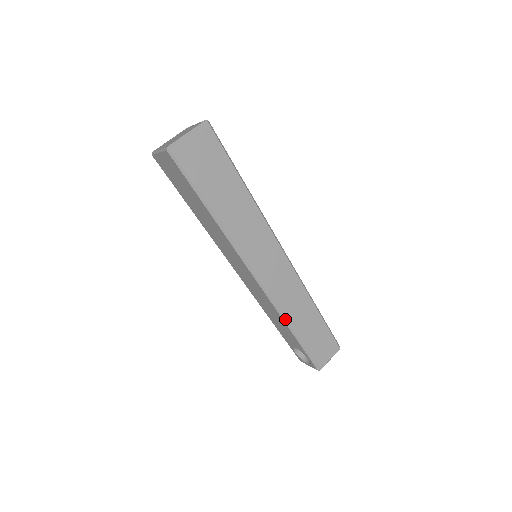
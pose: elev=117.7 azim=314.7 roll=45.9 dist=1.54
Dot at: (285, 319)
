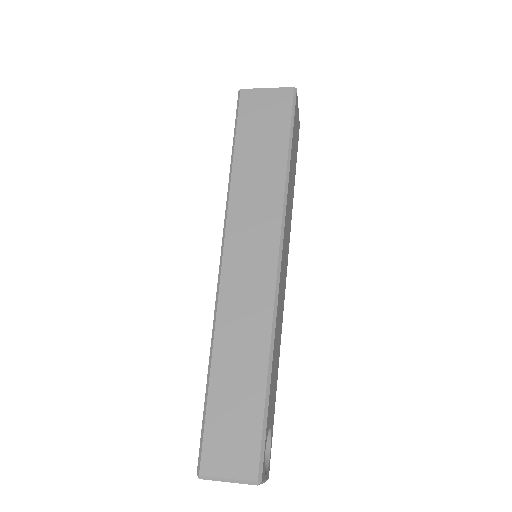
Dot at: (214, 337)
